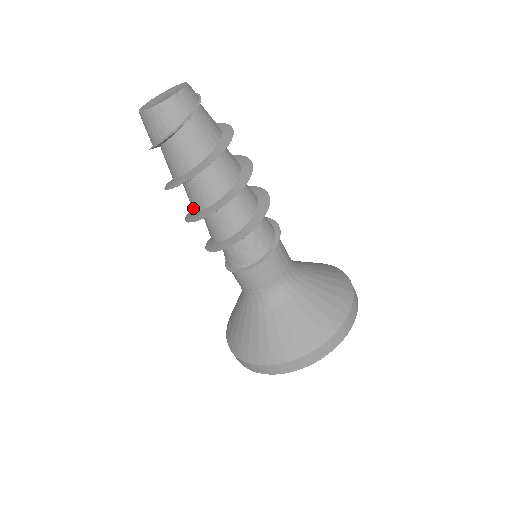
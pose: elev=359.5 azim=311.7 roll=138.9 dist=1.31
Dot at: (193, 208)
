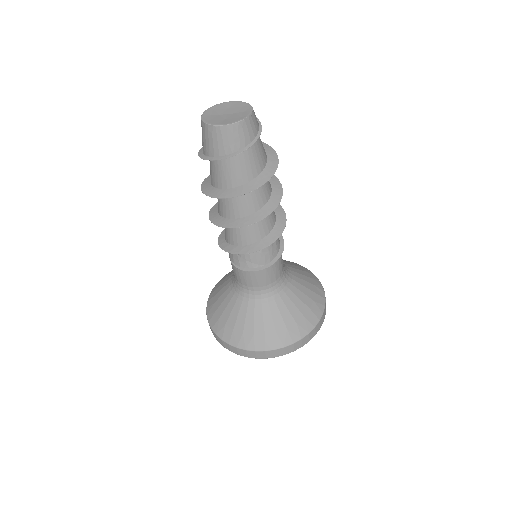
Dot at: (230, 215)
